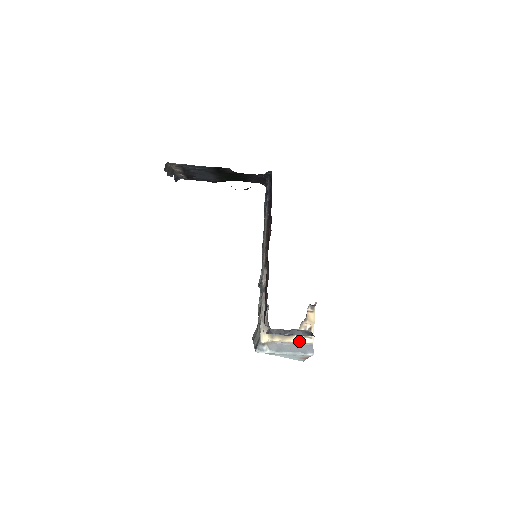
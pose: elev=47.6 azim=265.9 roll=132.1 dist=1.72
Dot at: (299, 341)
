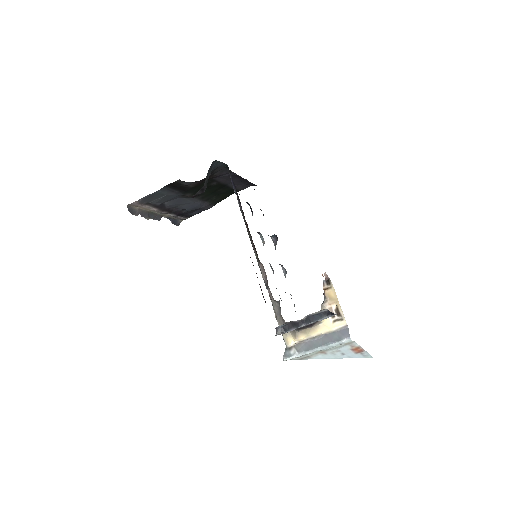
Dot at: (329, 329)
